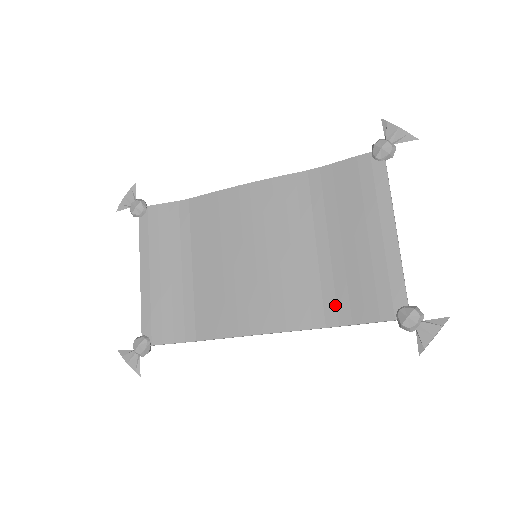
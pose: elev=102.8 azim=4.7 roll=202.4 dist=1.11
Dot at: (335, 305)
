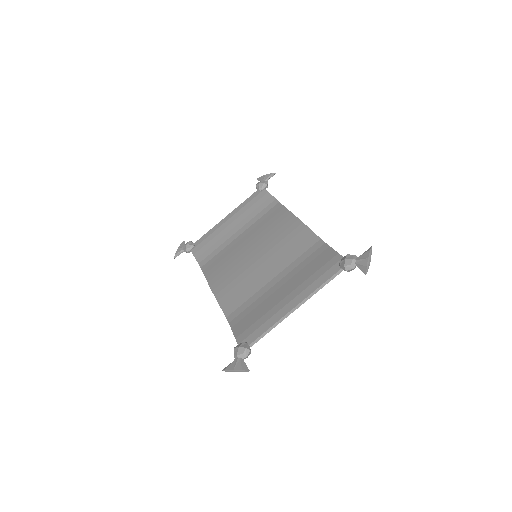
Dot at: (240, 312)
